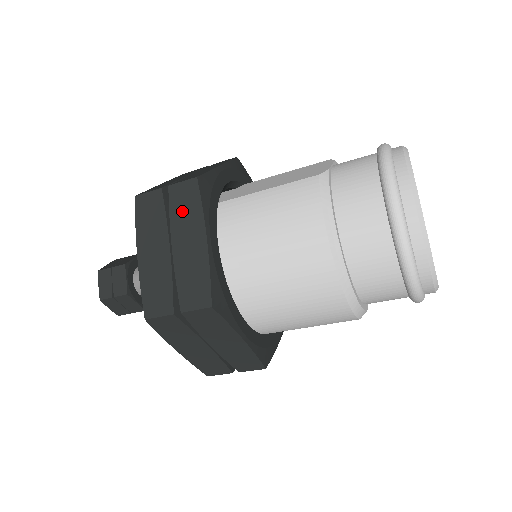
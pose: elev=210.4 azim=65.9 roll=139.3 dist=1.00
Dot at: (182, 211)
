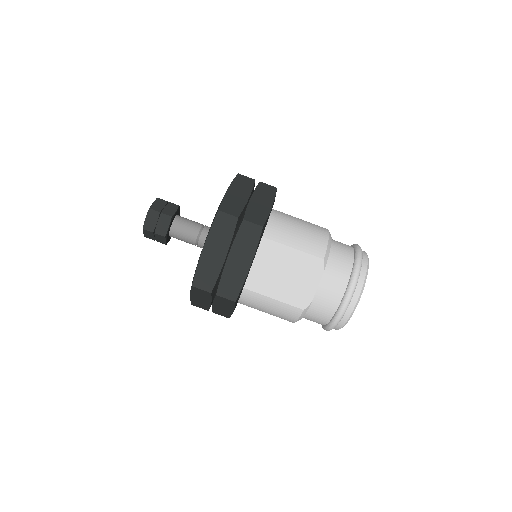
Dot at: occluded
